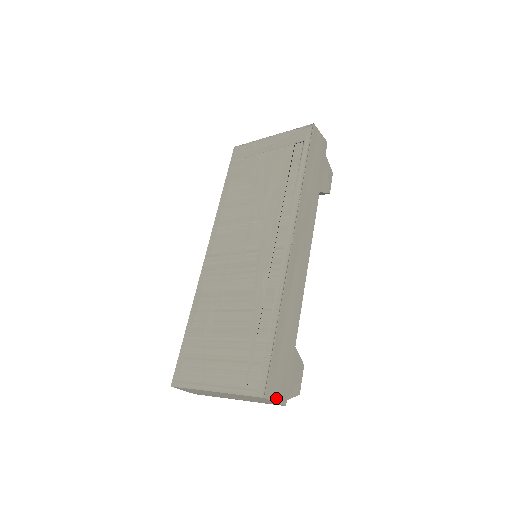
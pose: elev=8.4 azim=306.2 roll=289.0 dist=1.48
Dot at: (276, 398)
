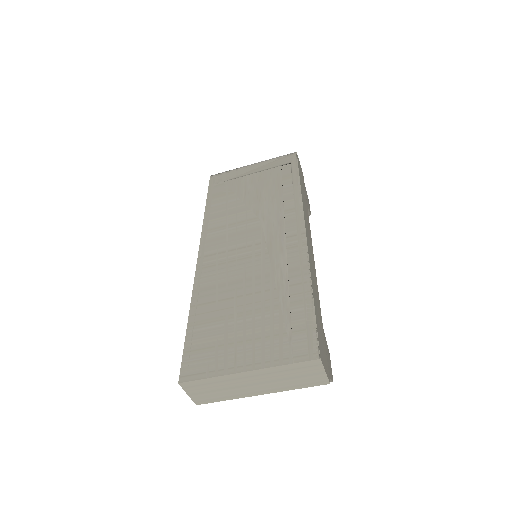
Dot at: (325, 368)
